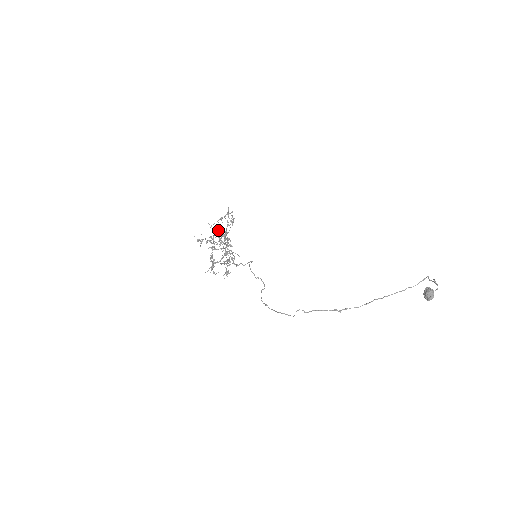
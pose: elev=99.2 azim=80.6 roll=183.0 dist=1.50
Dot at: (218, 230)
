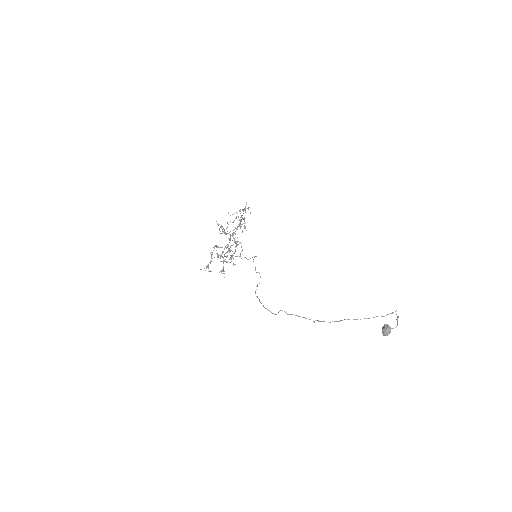
Dot at: occluded
